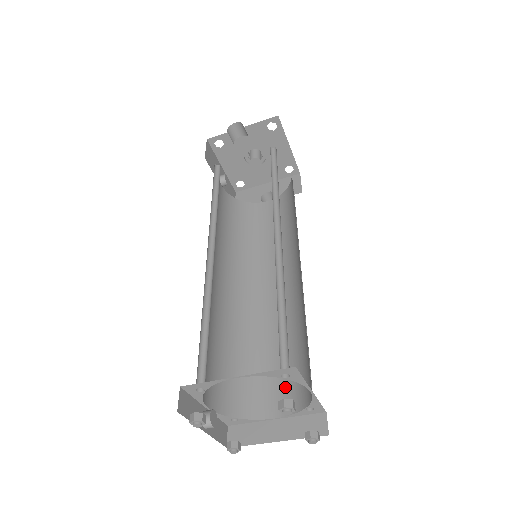
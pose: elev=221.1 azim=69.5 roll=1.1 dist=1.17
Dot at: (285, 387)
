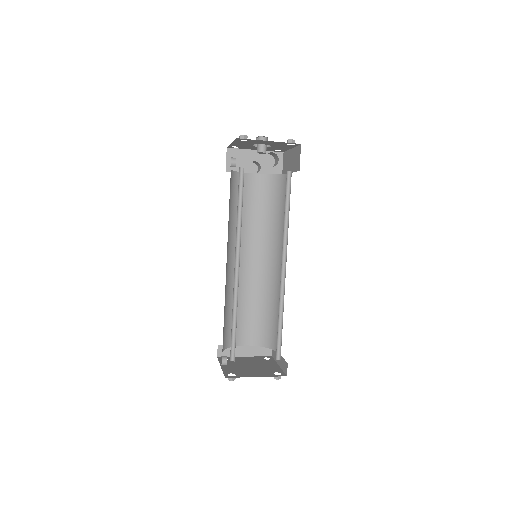
Dot at: (253, 330)
